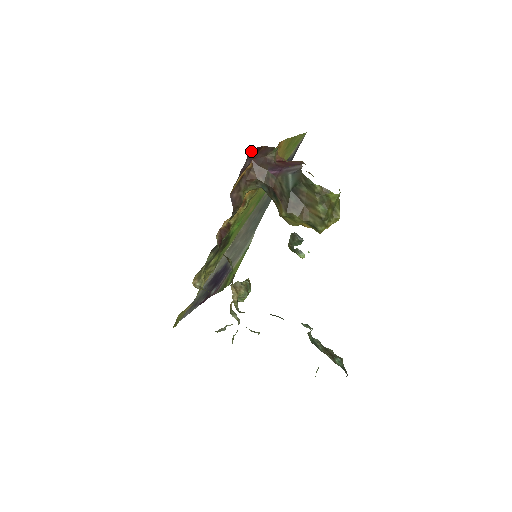
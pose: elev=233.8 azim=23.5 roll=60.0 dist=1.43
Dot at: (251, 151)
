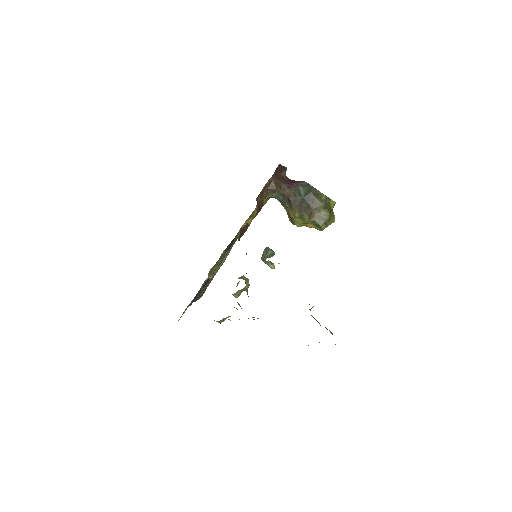
Dot at: (278, 166)
